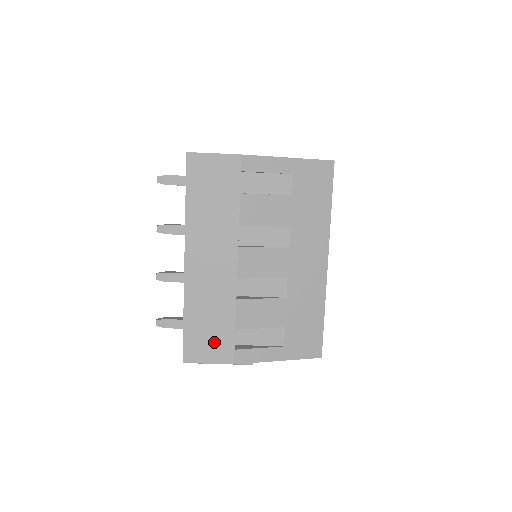
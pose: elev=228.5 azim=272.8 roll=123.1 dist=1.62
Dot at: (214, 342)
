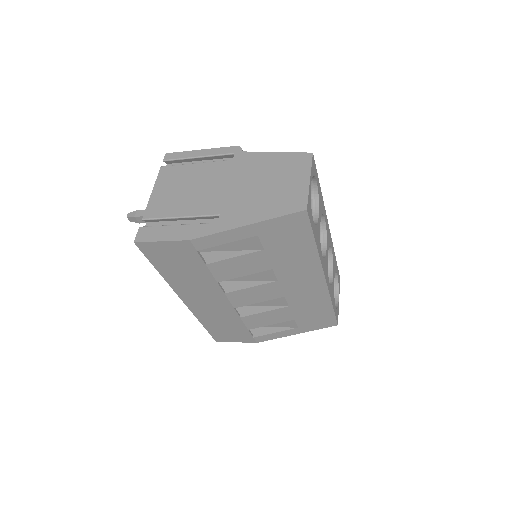
Dot at: (234, 334)
